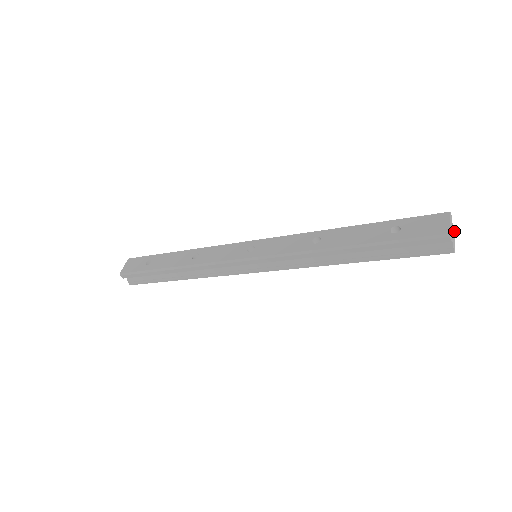
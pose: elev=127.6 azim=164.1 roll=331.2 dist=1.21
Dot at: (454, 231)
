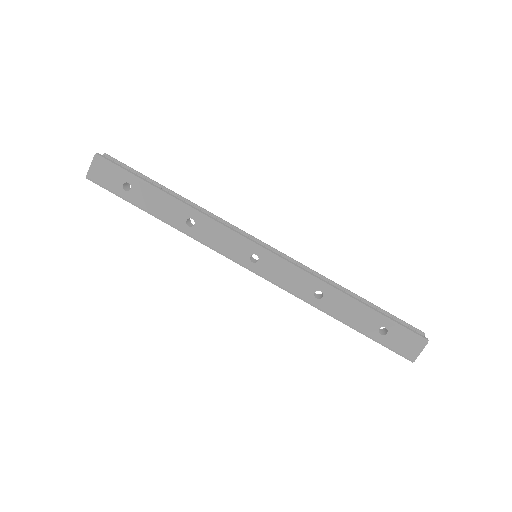
Dot at: occluded
